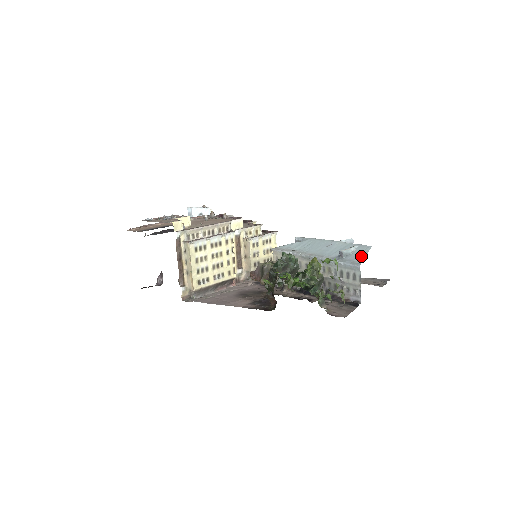
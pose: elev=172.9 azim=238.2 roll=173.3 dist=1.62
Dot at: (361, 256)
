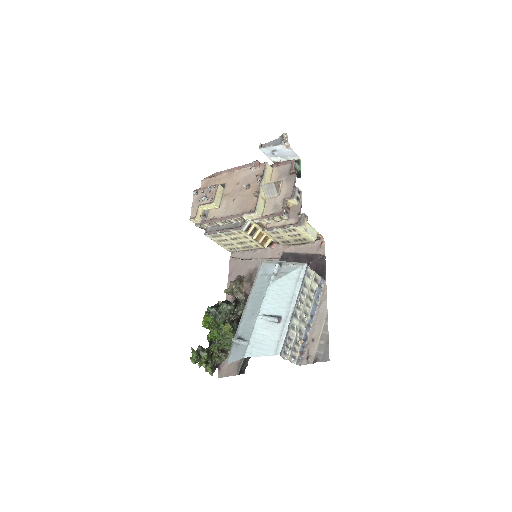
Dot at: (234, 358)
